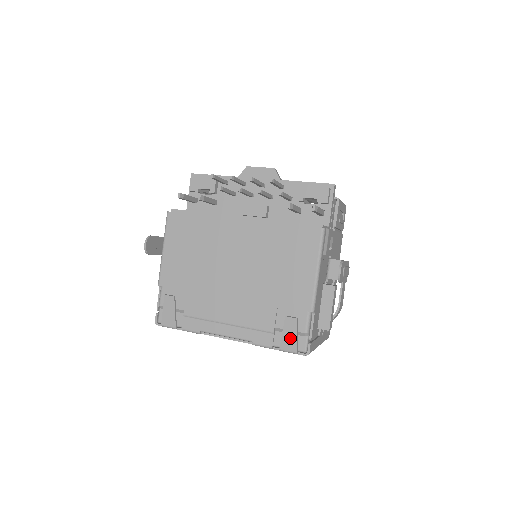
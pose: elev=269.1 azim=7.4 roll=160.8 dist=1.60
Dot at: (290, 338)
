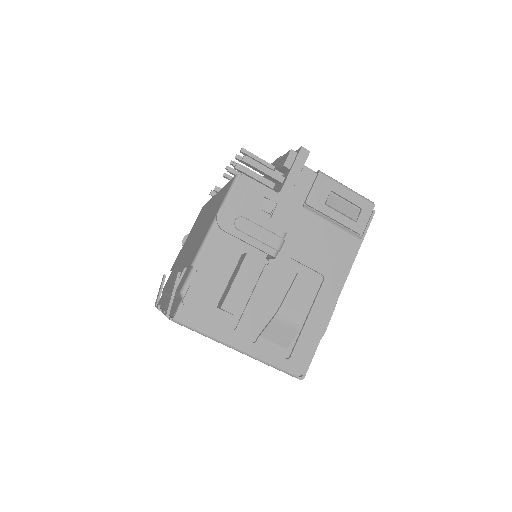
Dot at: (170, 297)
